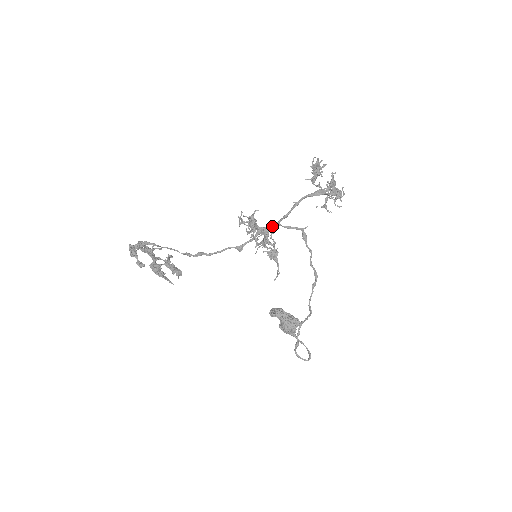
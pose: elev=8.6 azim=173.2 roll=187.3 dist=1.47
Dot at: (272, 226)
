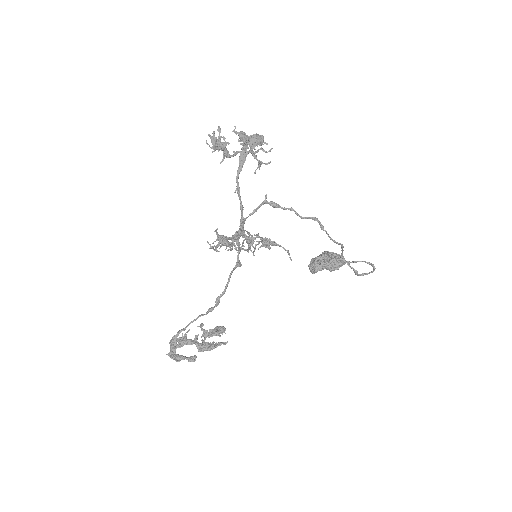
Dot at: (241, 226)
